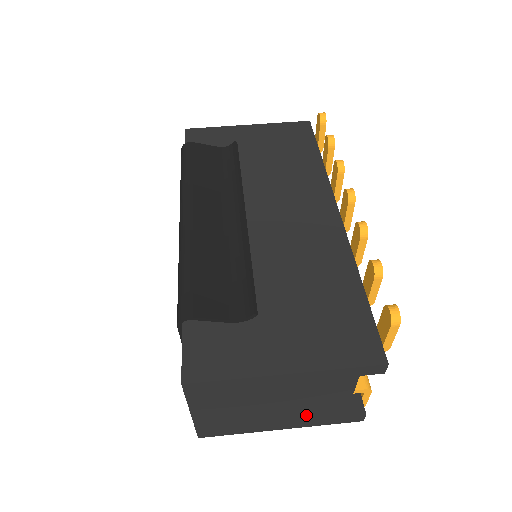
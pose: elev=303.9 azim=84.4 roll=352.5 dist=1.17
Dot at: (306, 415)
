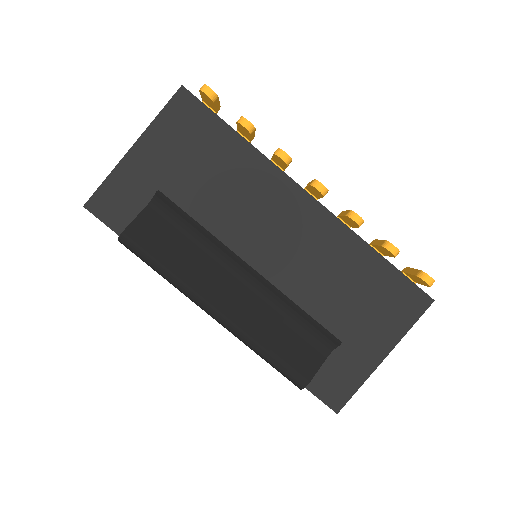
Dot at: occluded
